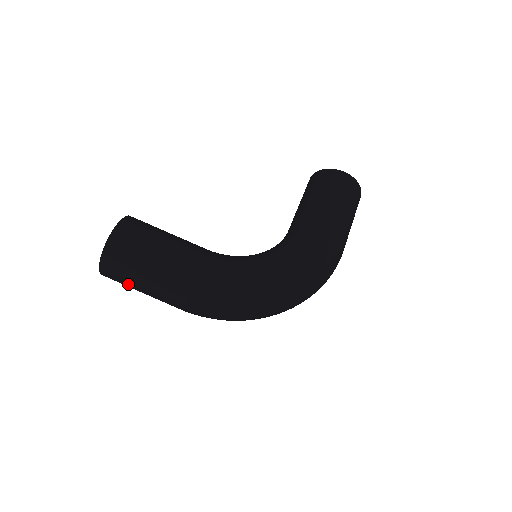
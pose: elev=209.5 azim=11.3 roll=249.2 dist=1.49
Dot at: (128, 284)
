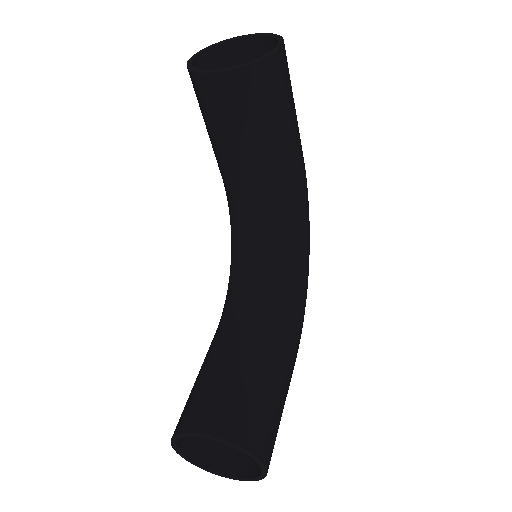
Dot at: occluded
